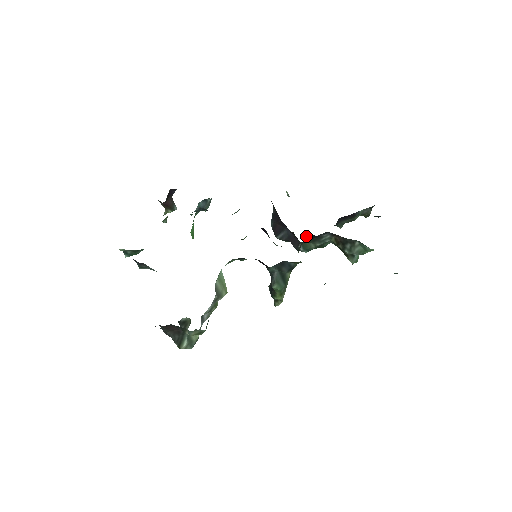
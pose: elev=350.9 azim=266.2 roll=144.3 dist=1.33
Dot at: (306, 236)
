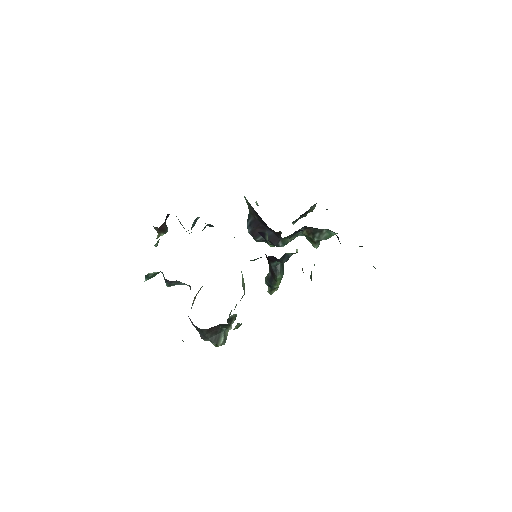
Dot at: (294, 232)
